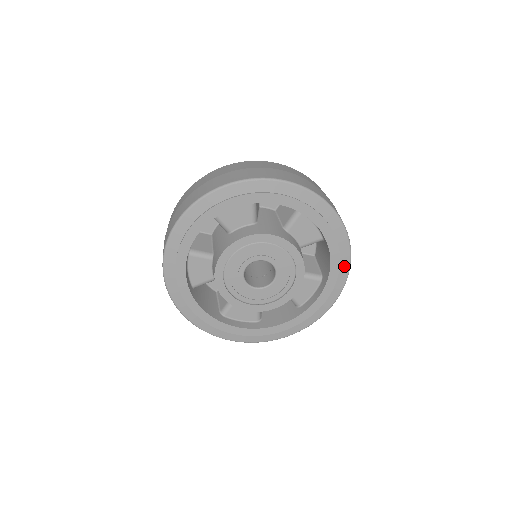
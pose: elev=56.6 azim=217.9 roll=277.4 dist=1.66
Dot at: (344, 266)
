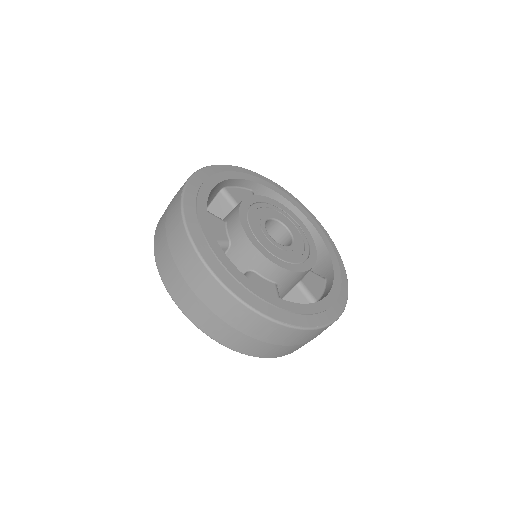
Dot at: (340, 263)
